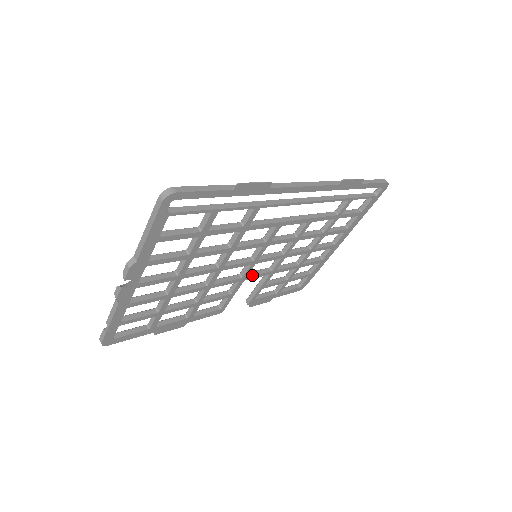
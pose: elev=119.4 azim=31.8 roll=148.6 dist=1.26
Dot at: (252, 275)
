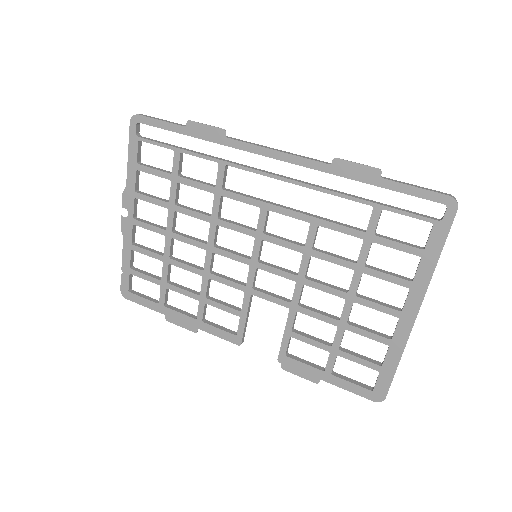
Dot at: (261, 291)
